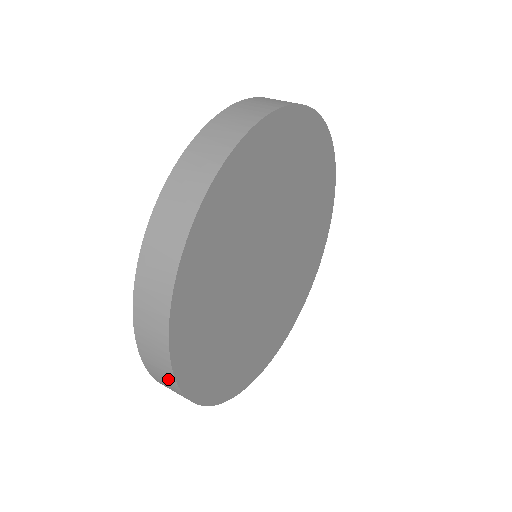
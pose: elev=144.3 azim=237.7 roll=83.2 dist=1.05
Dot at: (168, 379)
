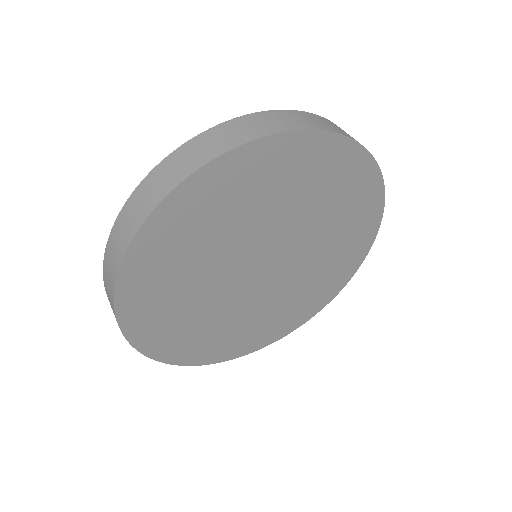
Dot at: (118, 255)
